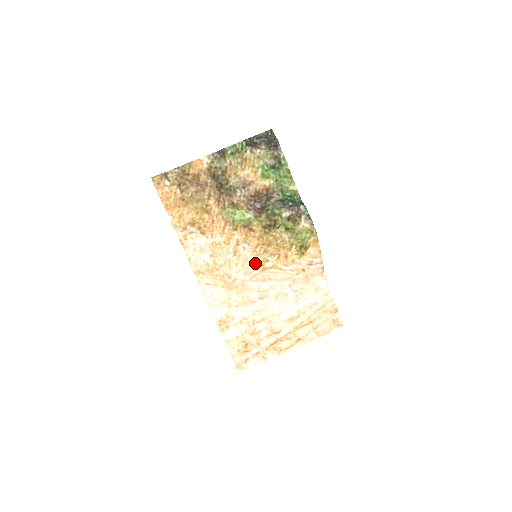
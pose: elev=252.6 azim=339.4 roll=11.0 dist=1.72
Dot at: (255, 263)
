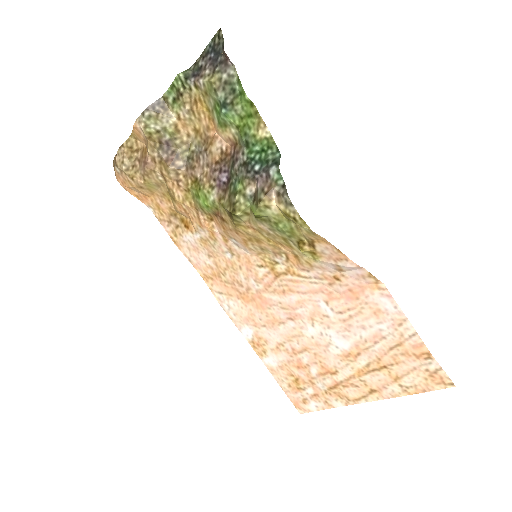
Dot at: (262, 266)
